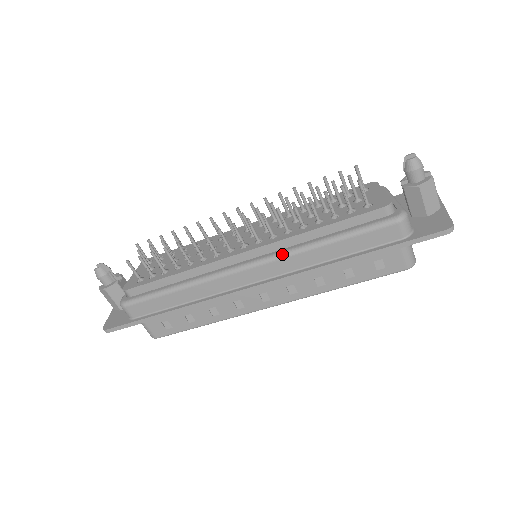
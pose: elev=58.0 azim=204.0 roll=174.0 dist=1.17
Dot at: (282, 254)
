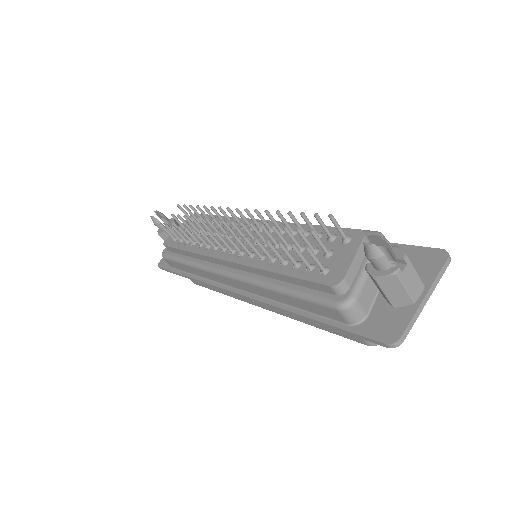
Dot at: (249, 280)
